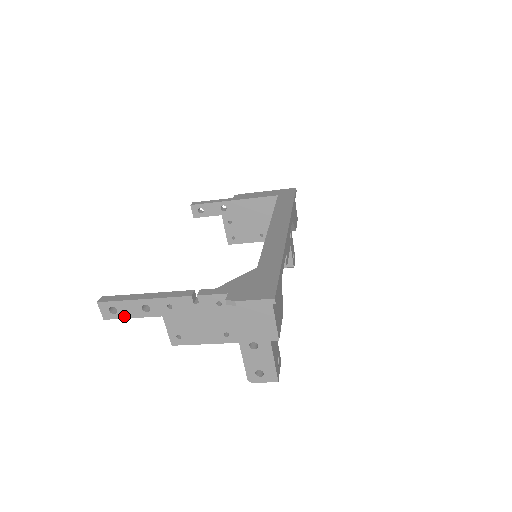
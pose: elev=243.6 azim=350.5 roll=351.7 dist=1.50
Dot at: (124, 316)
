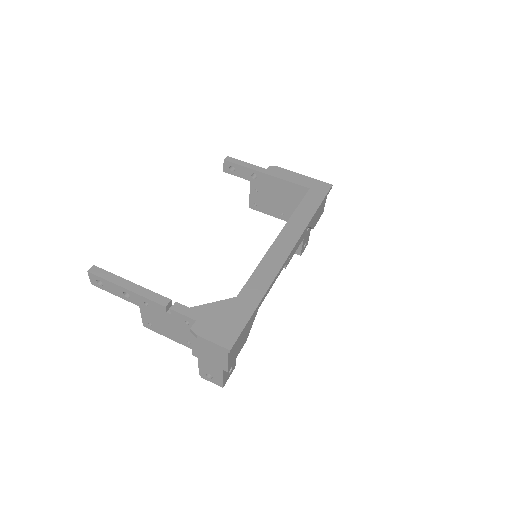
Dot at: (108, 290)
